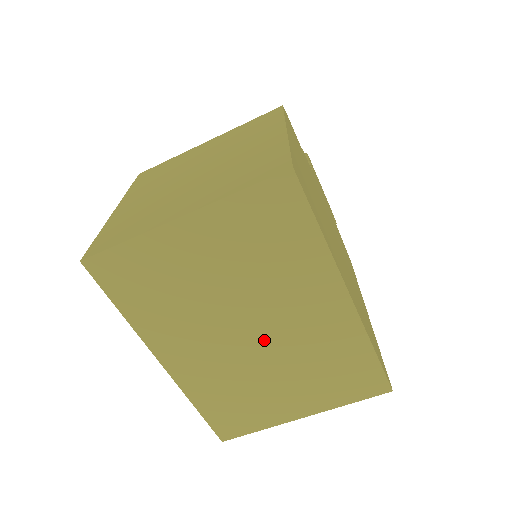
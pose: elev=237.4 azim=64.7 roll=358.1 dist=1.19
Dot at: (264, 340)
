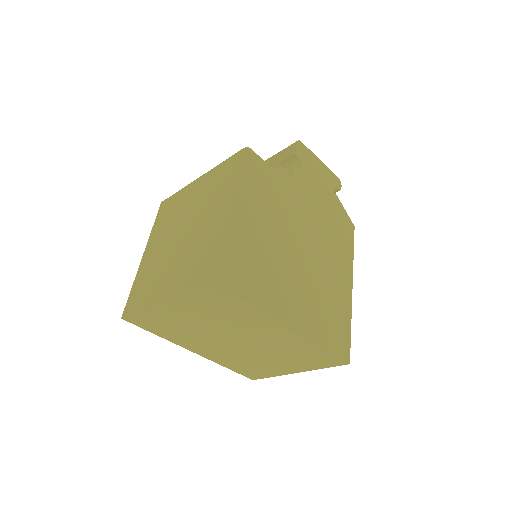
Dot at: (248, 344)
